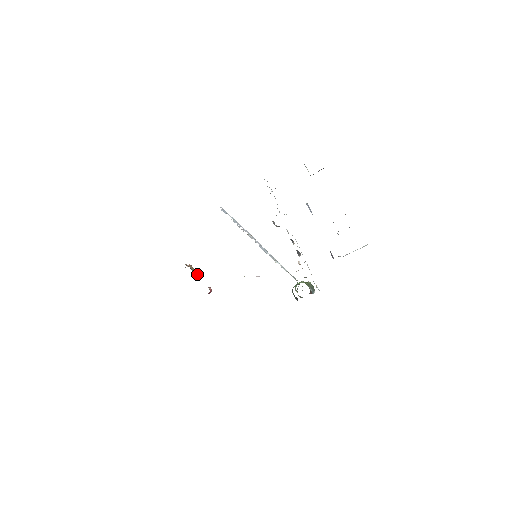
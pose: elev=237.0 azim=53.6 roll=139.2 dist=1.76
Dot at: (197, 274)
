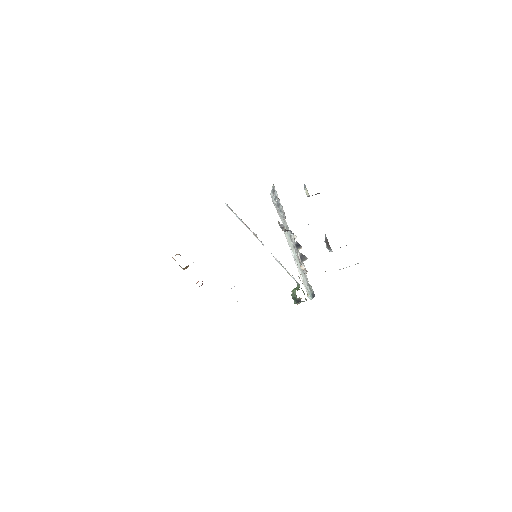
Dot at: occluded
